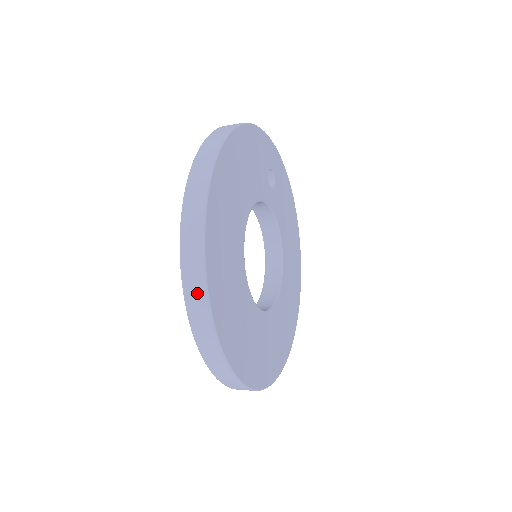
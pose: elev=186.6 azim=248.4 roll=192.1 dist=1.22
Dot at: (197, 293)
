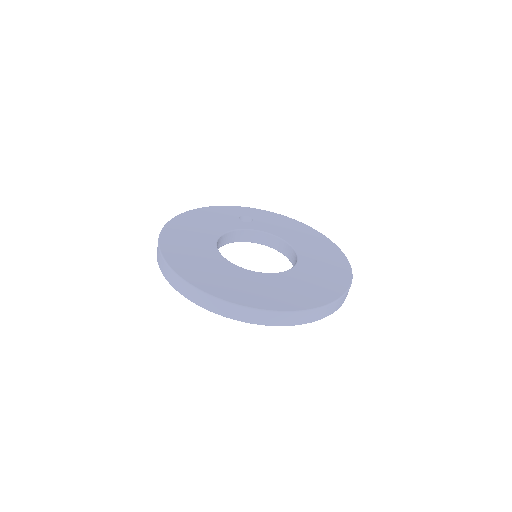
Dot at: (174, 279)
